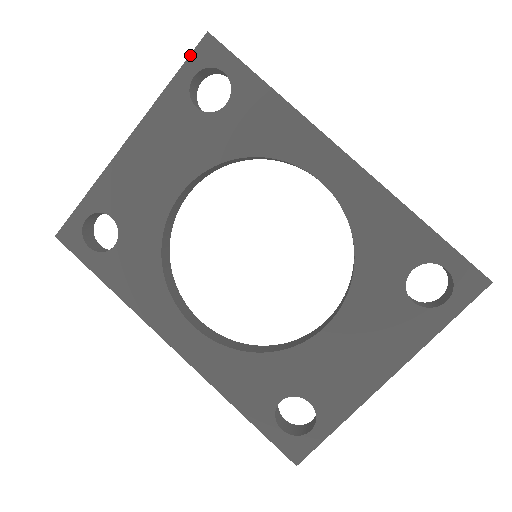
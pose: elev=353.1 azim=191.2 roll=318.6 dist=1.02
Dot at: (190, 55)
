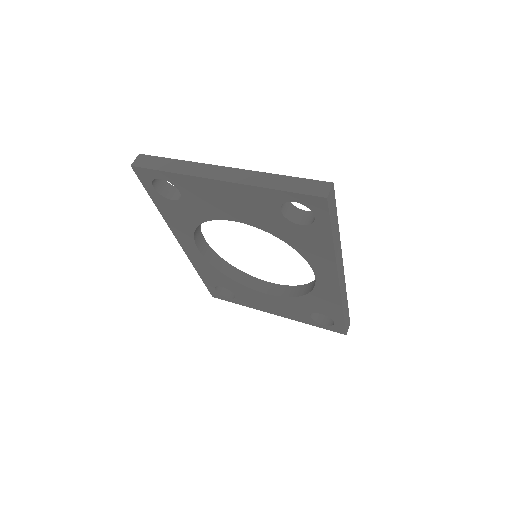
Dot at: (303, 194)
